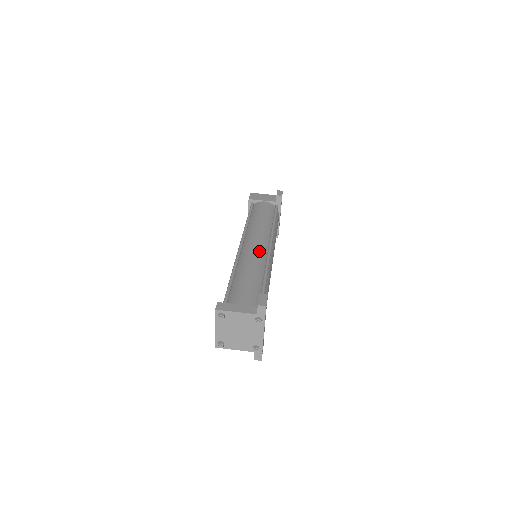
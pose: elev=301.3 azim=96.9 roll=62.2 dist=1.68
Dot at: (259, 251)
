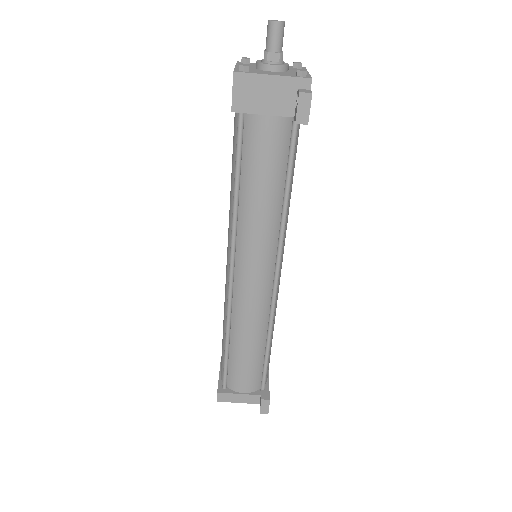
Dot at: (259, 297)
